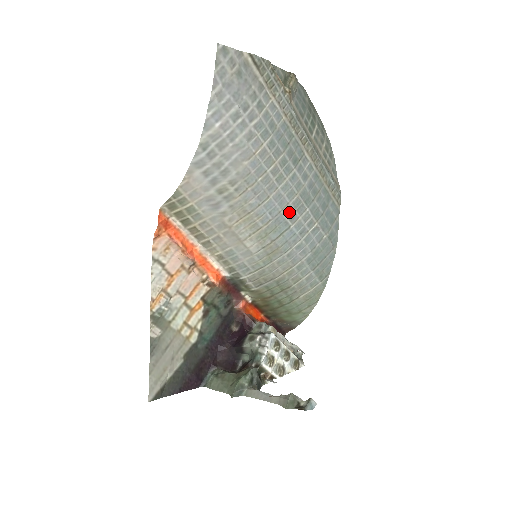
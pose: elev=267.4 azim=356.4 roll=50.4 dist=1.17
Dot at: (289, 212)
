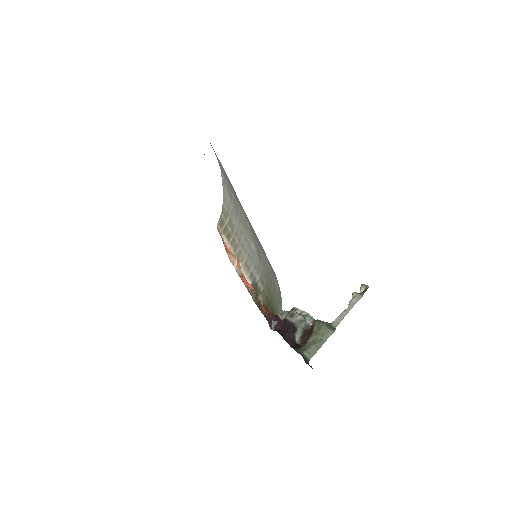
Dot at: occluded
